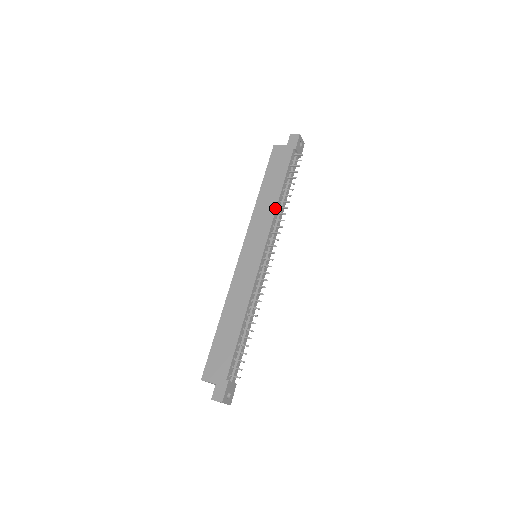
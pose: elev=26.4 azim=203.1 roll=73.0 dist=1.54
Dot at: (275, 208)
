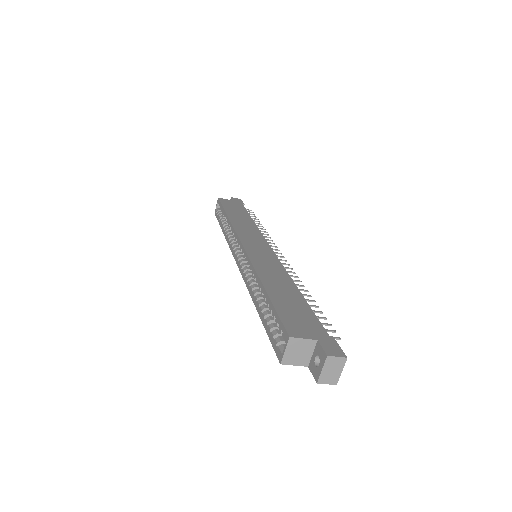
Dot at: (257, 227)
